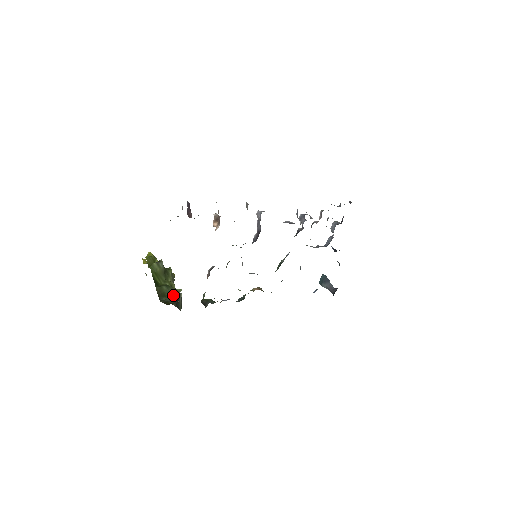
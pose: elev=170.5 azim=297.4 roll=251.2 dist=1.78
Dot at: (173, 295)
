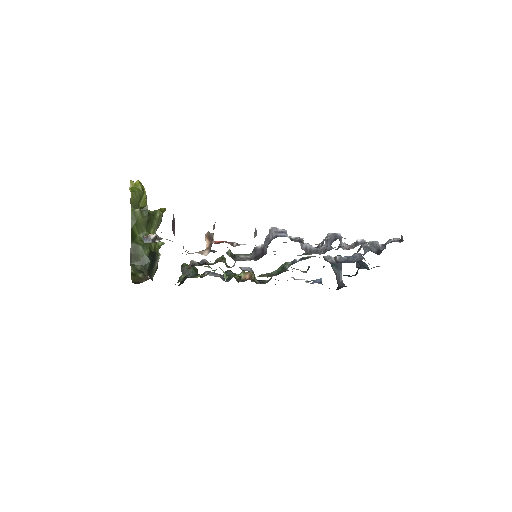
Dot at: (147, 262)
